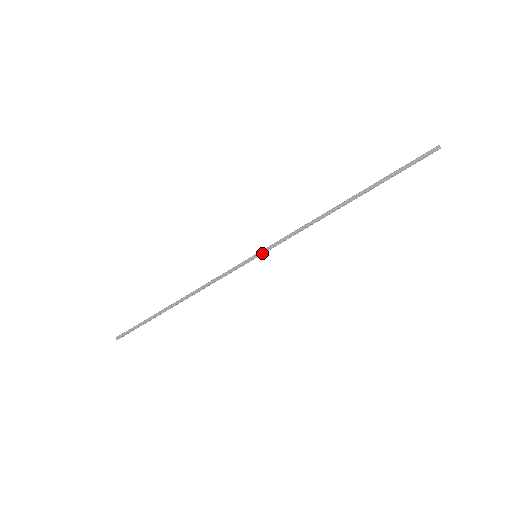
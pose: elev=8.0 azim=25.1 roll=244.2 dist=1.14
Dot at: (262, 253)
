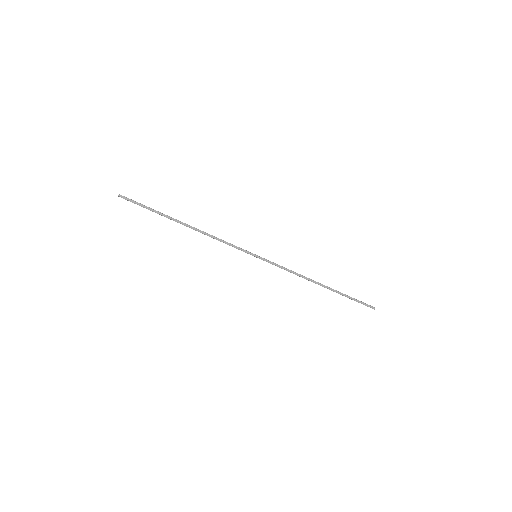
Dot at: (261, 259)
